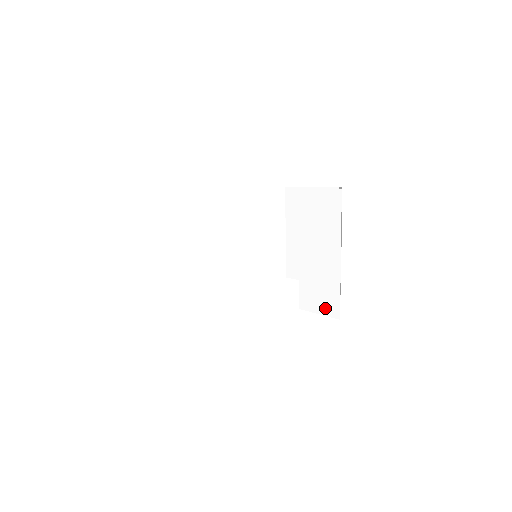
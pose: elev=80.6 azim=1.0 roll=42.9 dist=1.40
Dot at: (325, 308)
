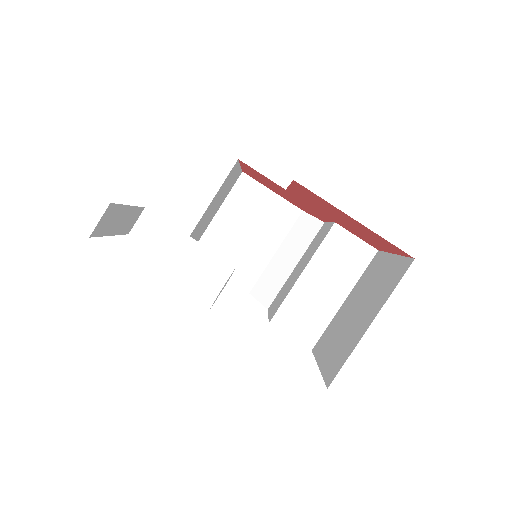
Dot at: (301, 335)
